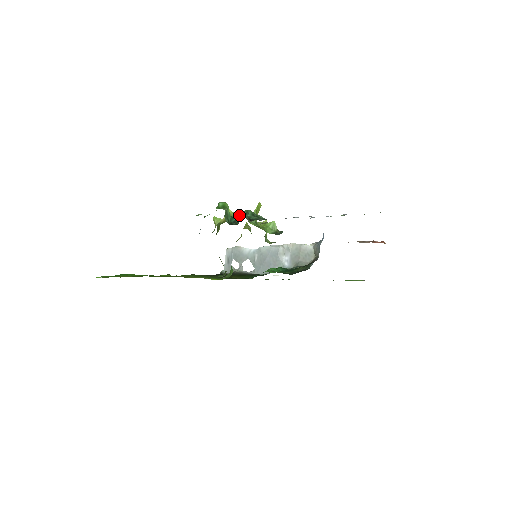
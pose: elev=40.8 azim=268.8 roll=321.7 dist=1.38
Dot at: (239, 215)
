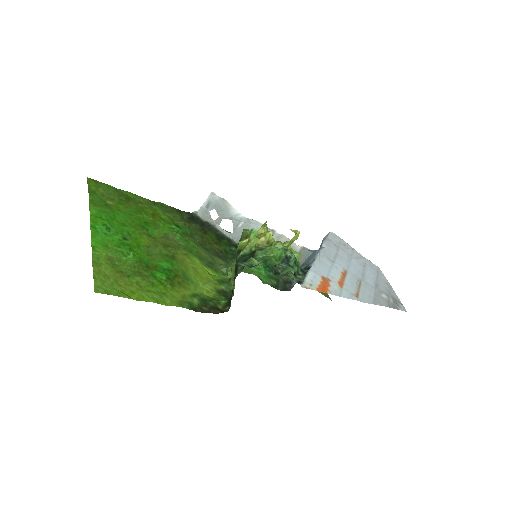
Dot at: (283, 256)
